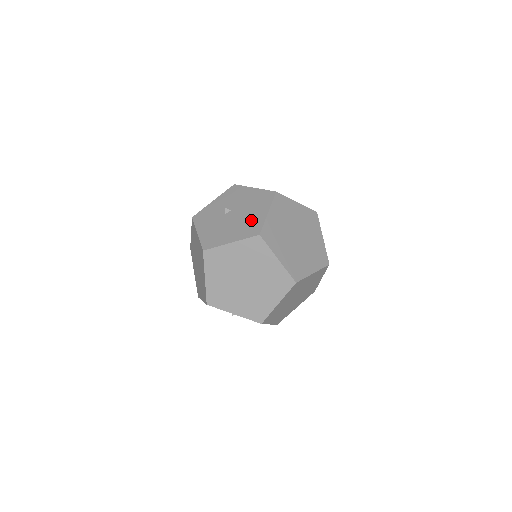
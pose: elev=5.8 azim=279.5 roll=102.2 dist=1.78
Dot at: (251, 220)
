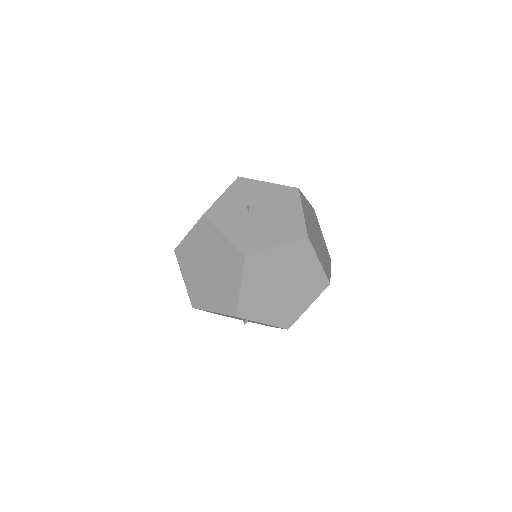
Dot at: (288, 220)
